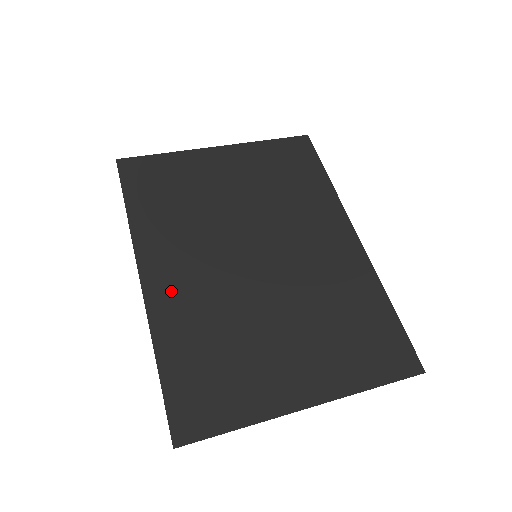
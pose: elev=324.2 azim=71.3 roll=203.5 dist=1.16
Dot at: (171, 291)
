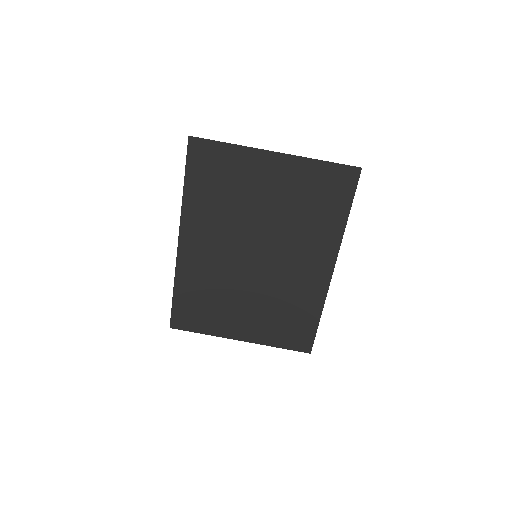
Dot at: (194, 257)
